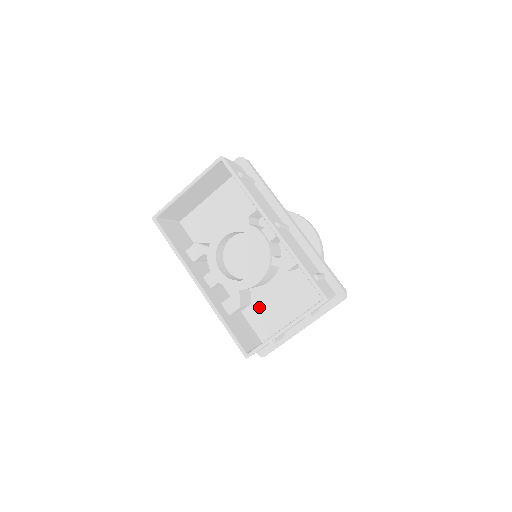
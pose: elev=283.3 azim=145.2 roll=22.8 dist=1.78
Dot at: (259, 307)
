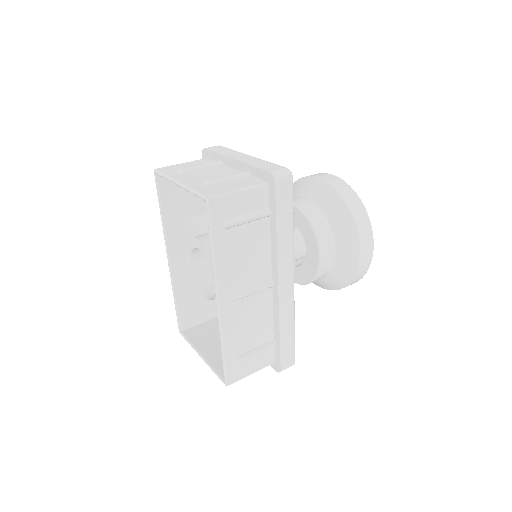
Dot at: occluded
